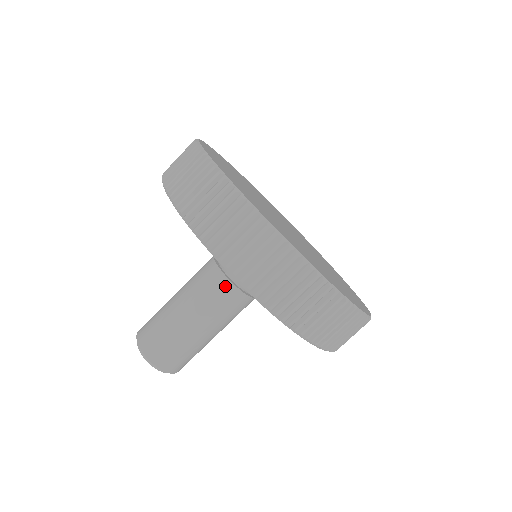
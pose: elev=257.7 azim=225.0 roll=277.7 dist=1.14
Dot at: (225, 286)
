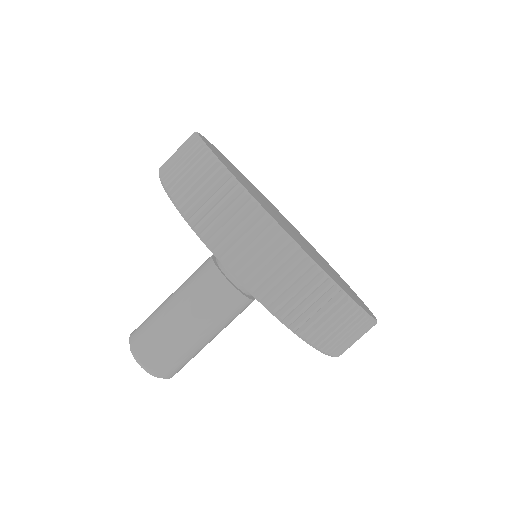
Dot at: (227, 290)
